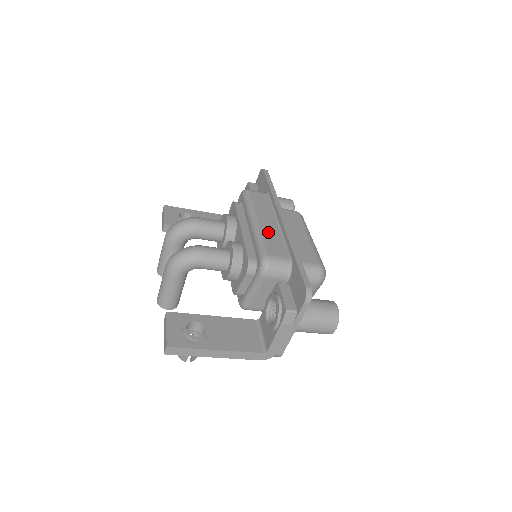
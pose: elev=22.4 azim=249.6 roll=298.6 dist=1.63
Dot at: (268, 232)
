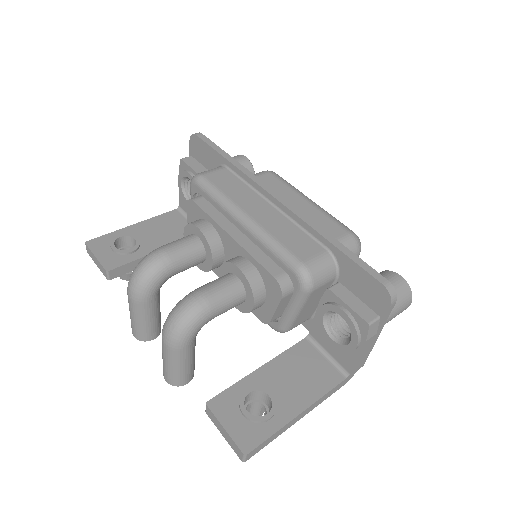
Dot at: (274, 226)
